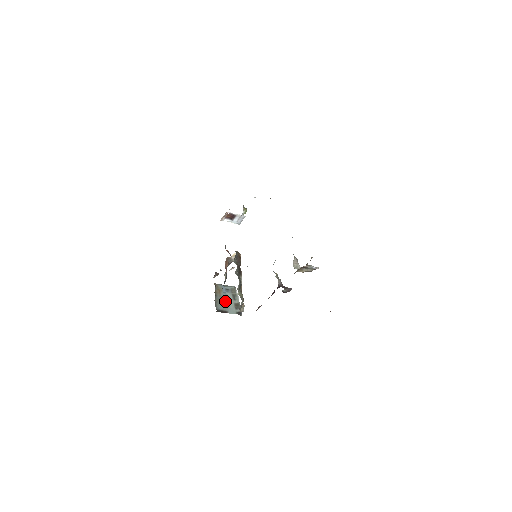
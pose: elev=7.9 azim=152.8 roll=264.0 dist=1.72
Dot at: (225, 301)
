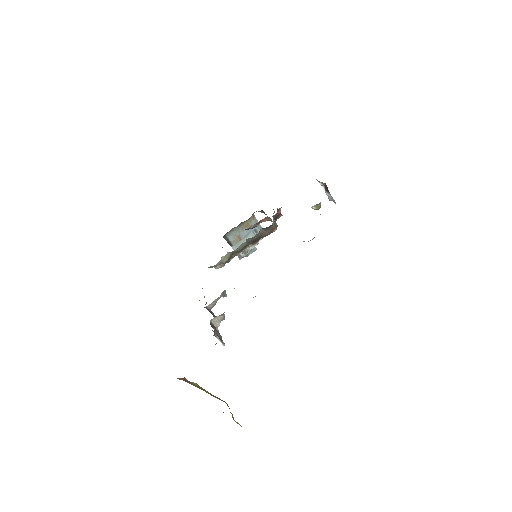
Dot at: (241, 237)
